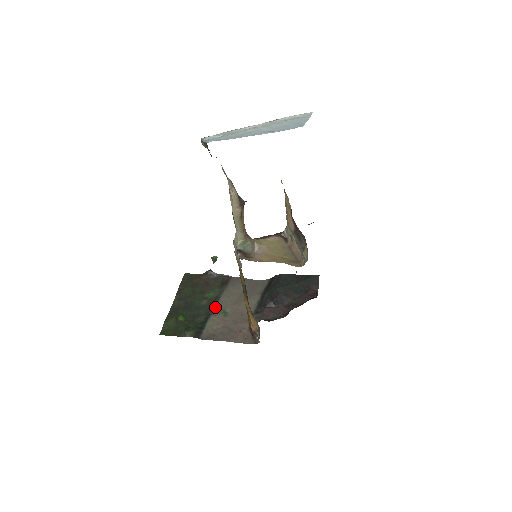
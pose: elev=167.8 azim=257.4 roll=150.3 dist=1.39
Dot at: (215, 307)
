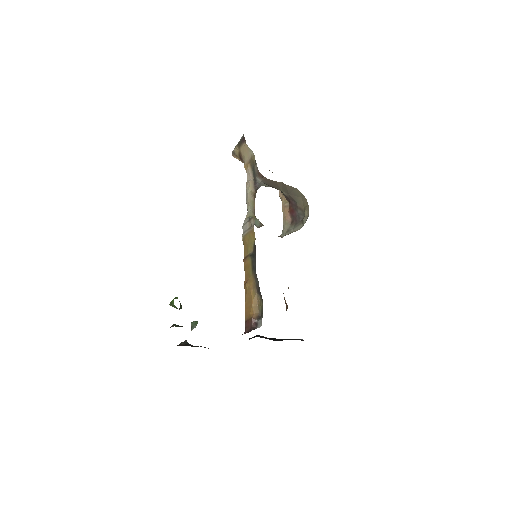
Dot at: occluded
